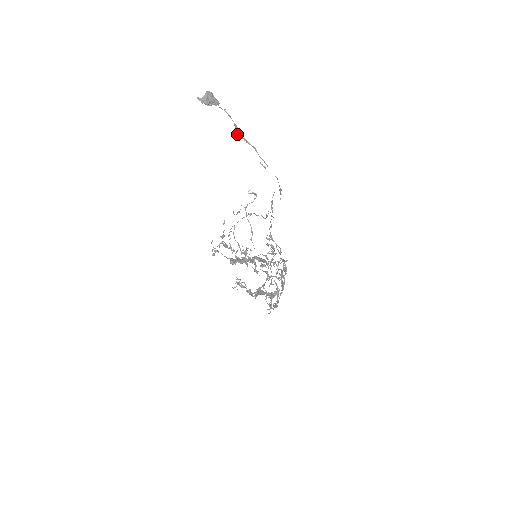
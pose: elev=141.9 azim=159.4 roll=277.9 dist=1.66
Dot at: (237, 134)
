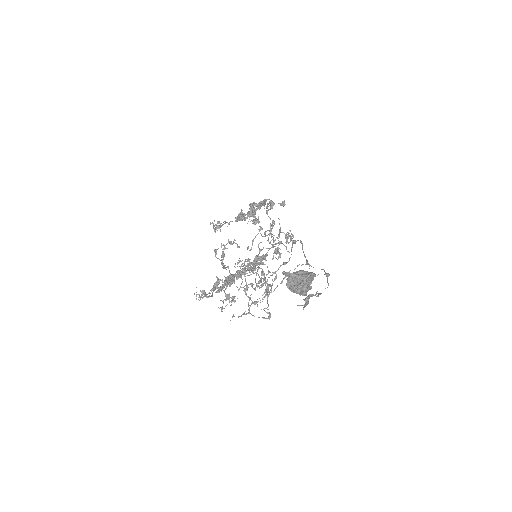
Dot at: (303, 299)
